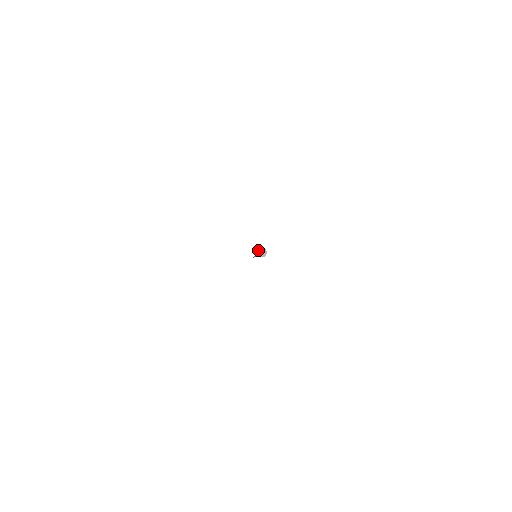
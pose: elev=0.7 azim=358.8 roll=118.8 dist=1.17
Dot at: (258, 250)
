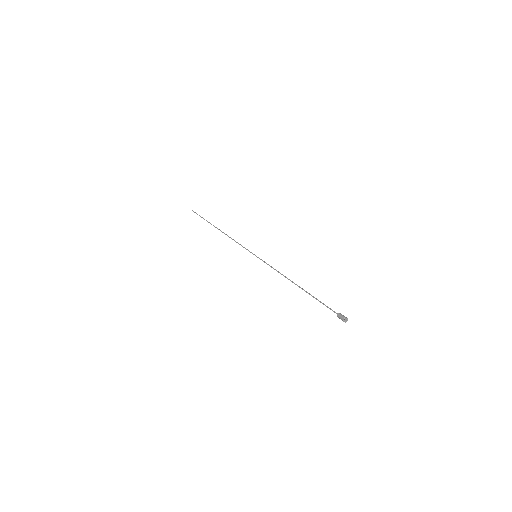
Dot at: (344, 321)
